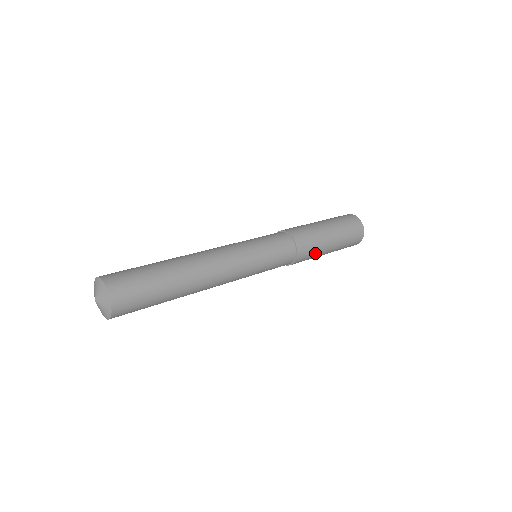
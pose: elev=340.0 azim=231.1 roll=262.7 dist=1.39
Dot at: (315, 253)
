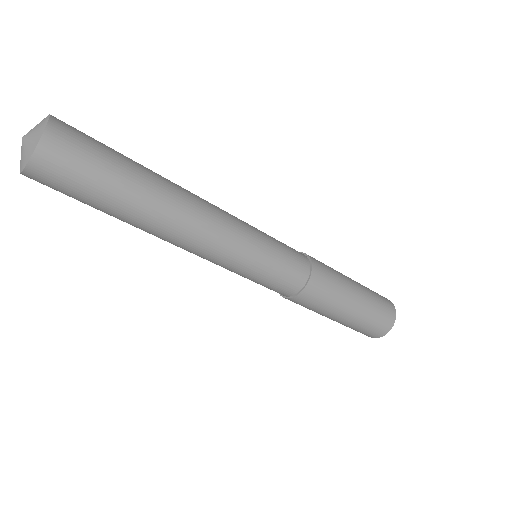
Dot at: (331, 298)
